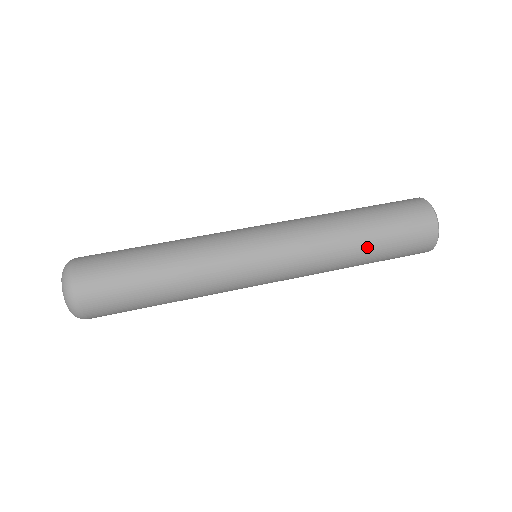
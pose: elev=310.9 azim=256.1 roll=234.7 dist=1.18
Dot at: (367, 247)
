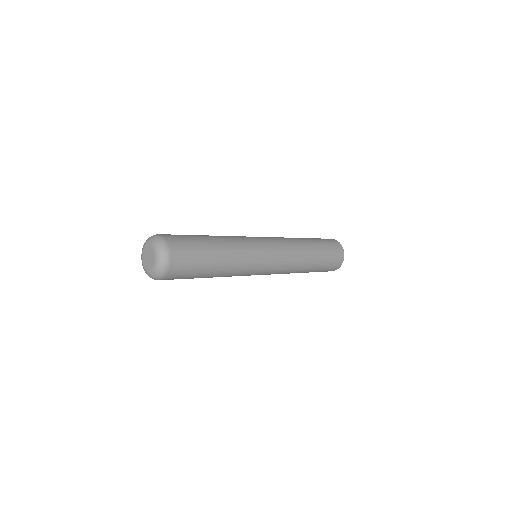
Dot at: (316, 254)
